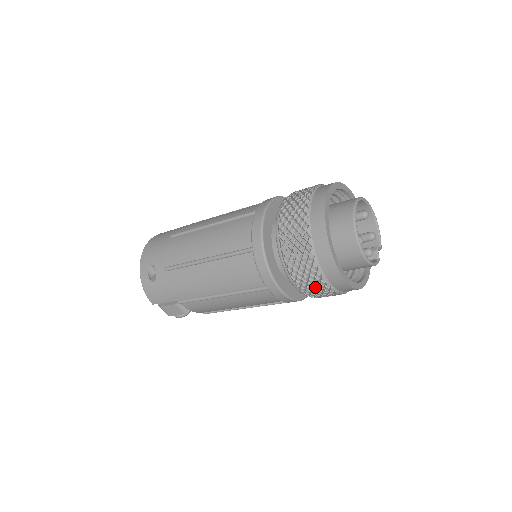
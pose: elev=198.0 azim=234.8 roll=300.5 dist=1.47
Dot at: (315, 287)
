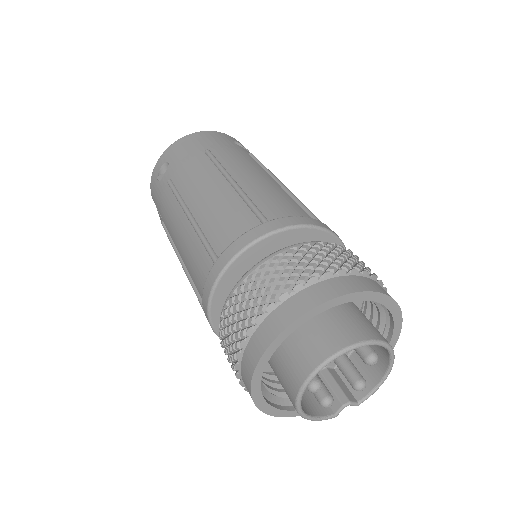
Dot at: occluded
